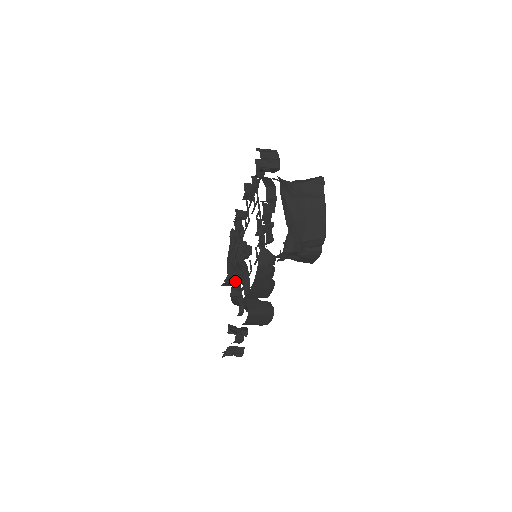
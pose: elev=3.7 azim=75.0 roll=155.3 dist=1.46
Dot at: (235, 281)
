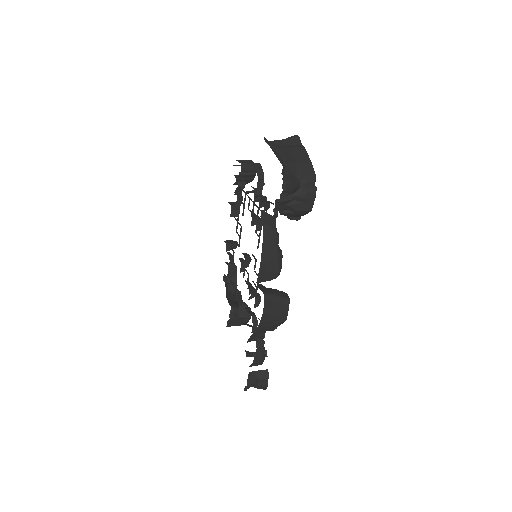
Dot at: (241, 302)
